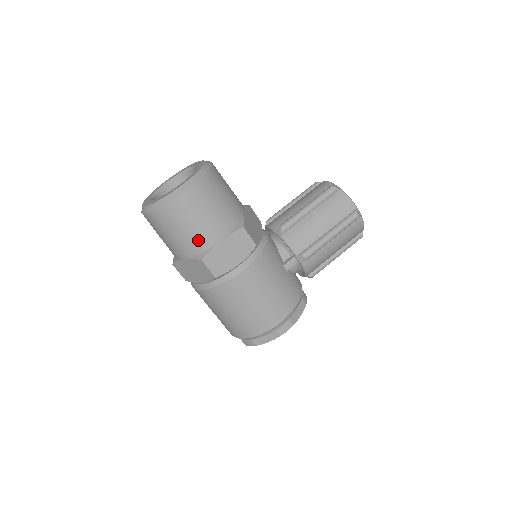
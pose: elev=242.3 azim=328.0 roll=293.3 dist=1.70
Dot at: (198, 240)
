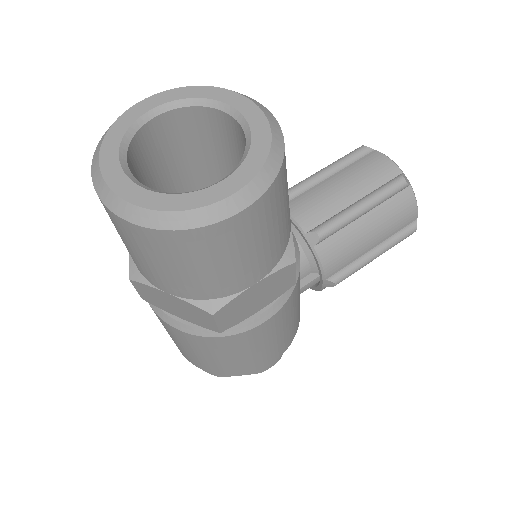
Dot at: (219, 284)
